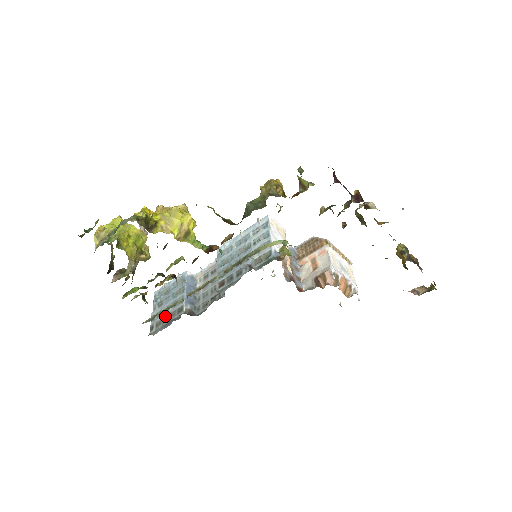
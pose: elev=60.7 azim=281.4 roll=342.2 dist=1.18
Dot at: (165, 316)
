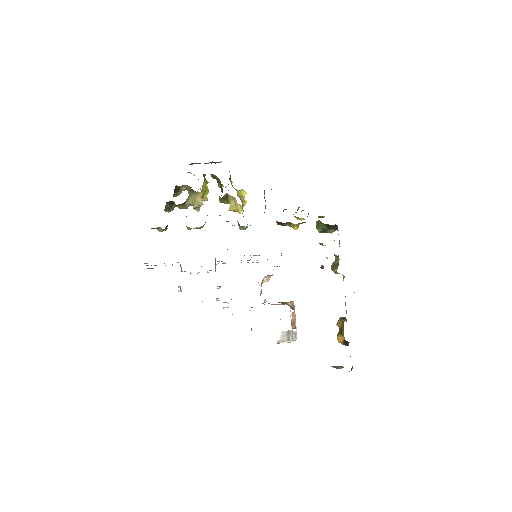
Dot at: occluded
